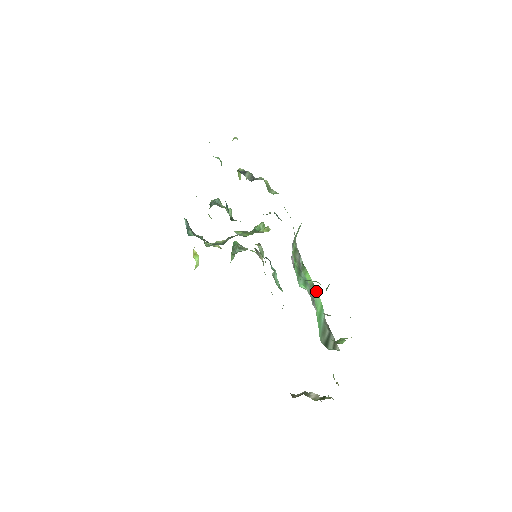
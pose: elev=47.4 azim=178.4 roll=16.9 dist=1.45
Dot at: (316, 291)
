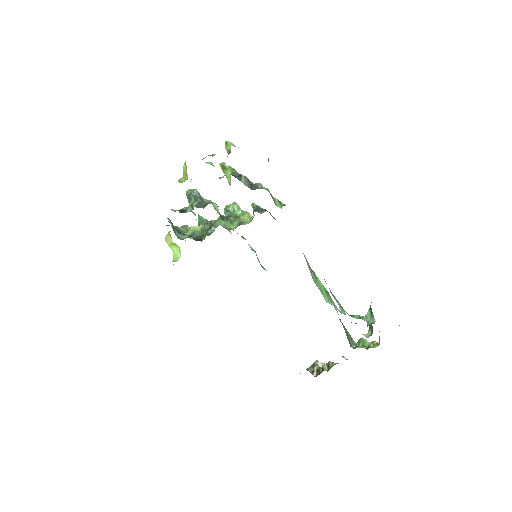
Dot at: (330, 296)
